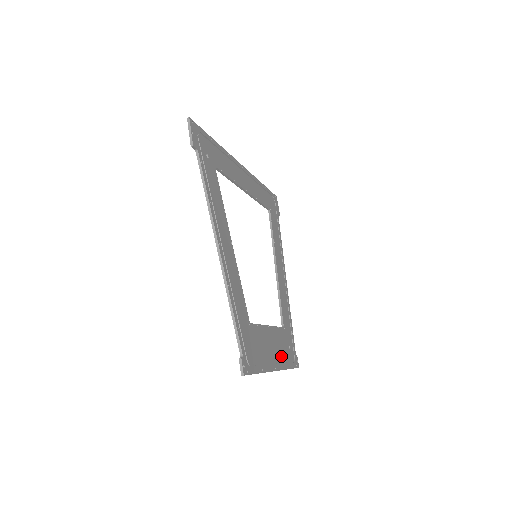
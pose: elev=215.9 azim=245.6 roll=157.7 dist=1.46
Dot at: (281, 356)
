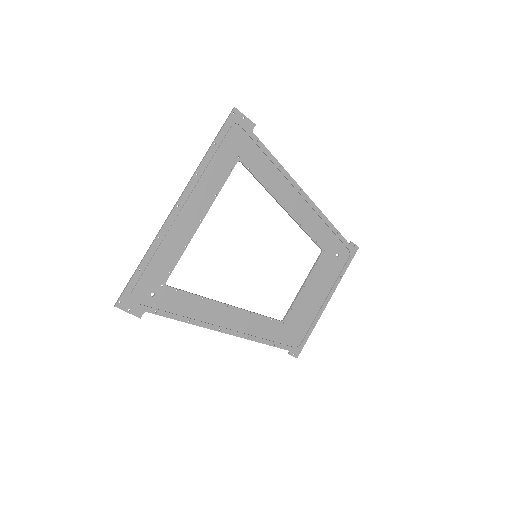
Dot at: (330, 281)
